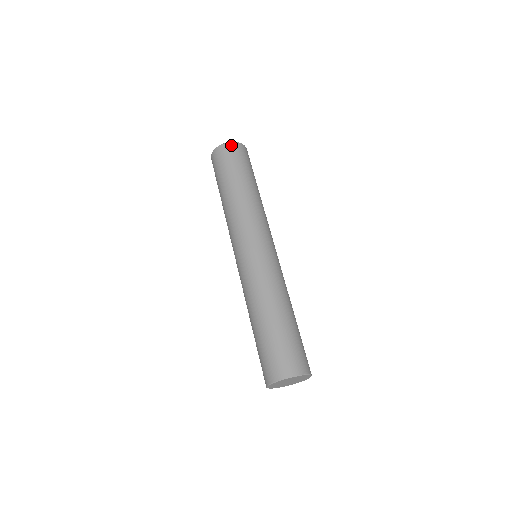
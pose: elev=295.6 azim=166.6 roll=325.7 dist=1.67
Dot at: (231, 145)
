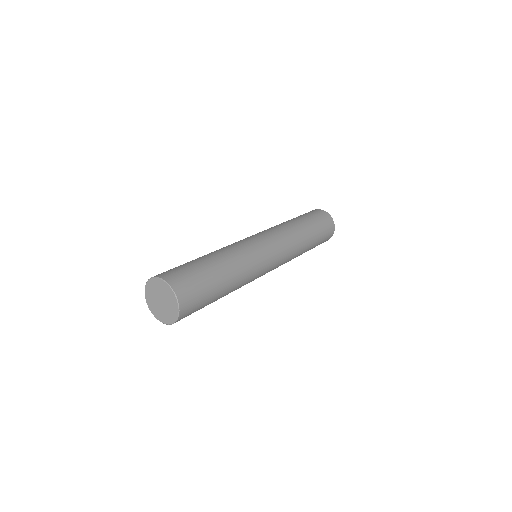
Dot at: (312, 210)
